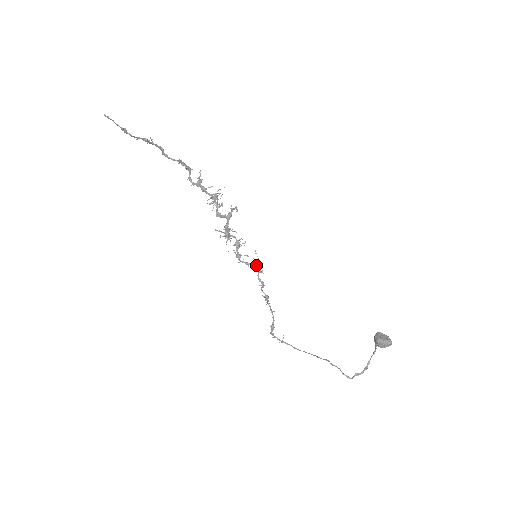
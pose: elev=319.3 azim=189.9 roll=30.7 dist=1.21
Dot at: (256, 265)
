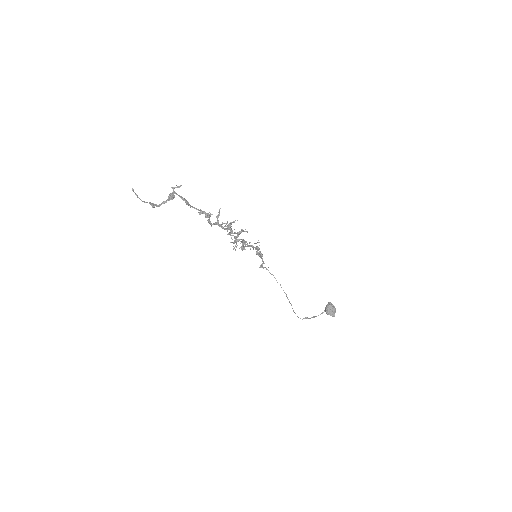
Dot at: (256, 249)
